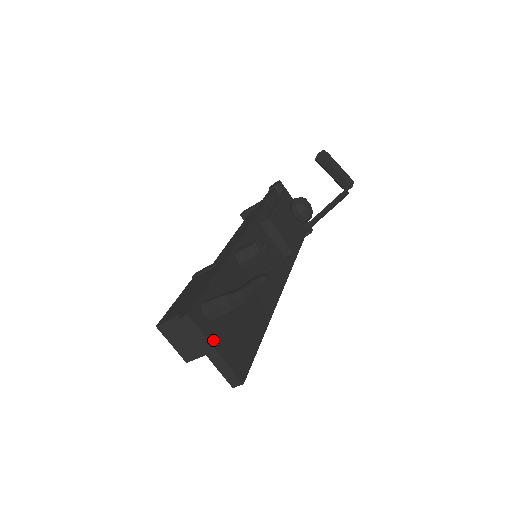
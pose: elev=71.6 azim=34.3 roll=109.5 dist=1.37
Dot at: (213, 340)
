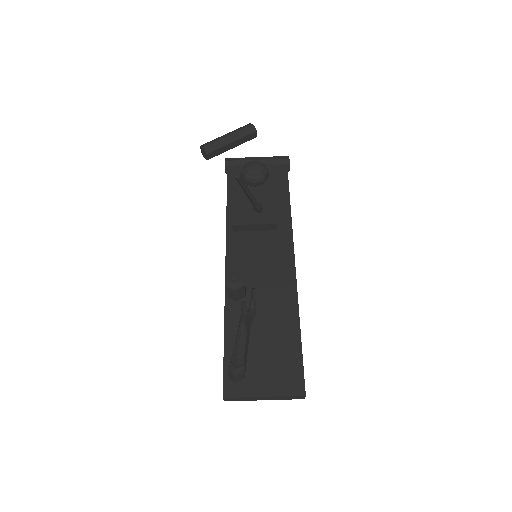
Dot at: (256, 392)
